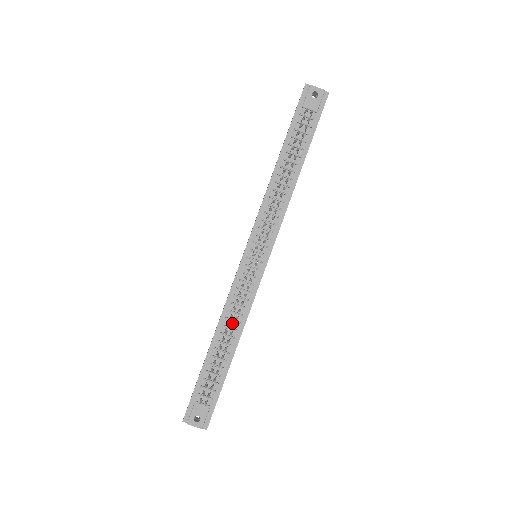
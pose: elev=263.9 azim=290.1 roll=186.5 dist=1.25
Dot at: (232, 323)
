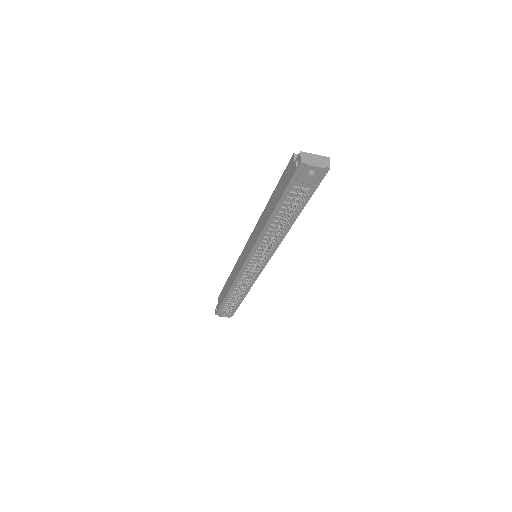
Dot at: (241, 287)
